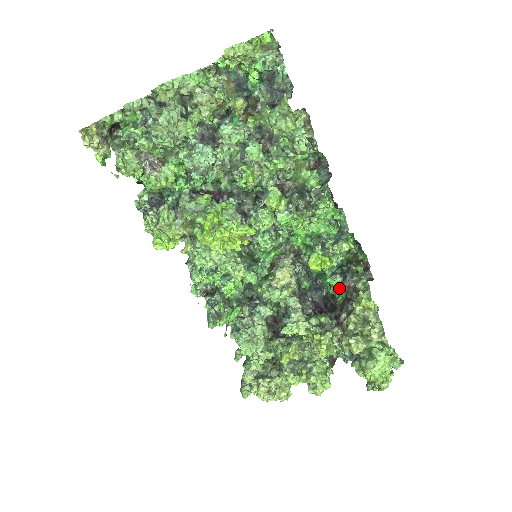
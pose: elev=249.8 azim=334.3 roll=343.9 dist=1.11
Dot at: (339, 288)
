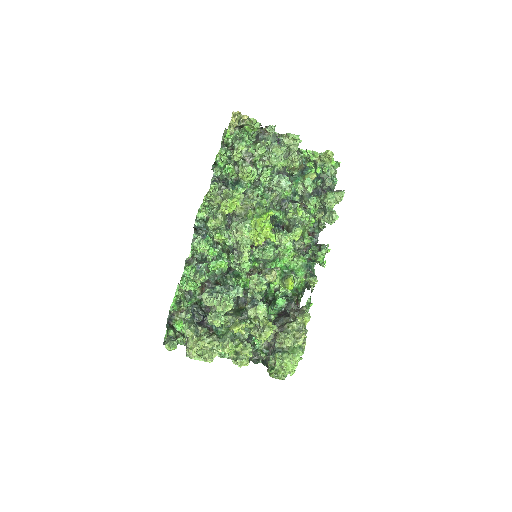
Dot at: (278, 308)
